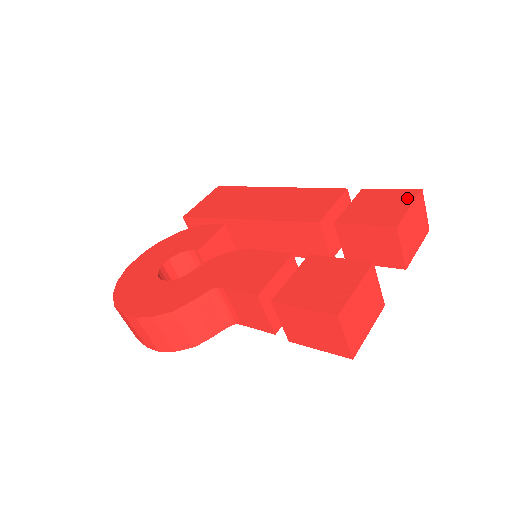
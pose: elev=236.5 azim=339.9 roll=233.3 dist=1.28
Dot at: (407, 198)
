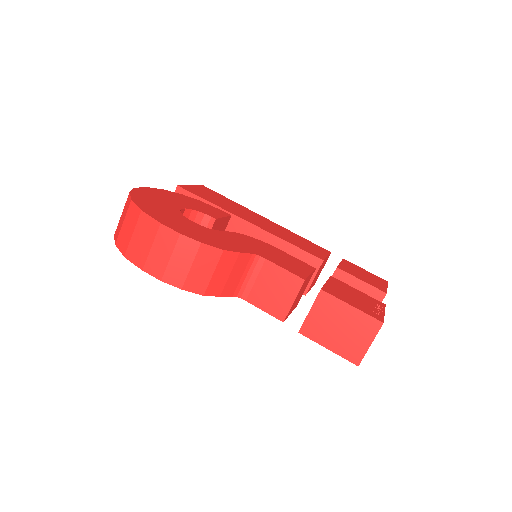
Dot at: (382, 281)
